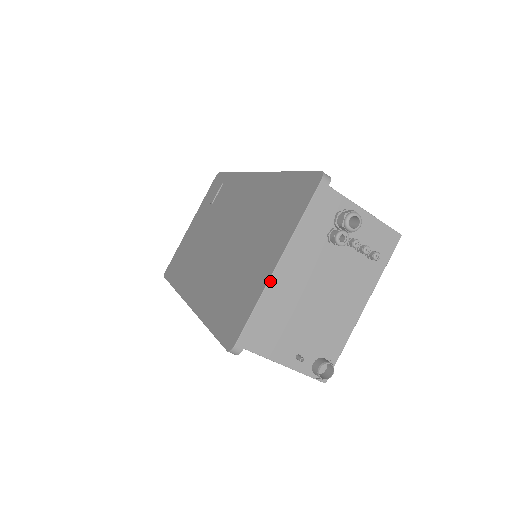
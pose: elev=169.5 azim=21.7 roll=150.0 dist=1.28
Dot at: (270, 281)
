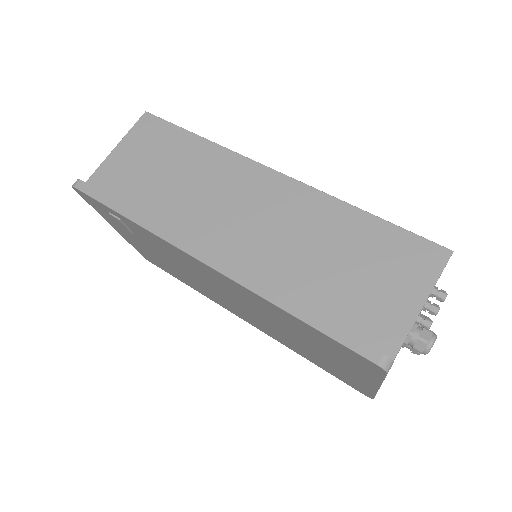
Dot at: occluded
